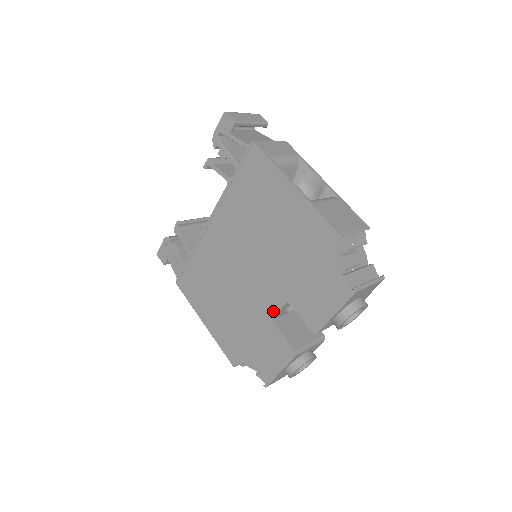
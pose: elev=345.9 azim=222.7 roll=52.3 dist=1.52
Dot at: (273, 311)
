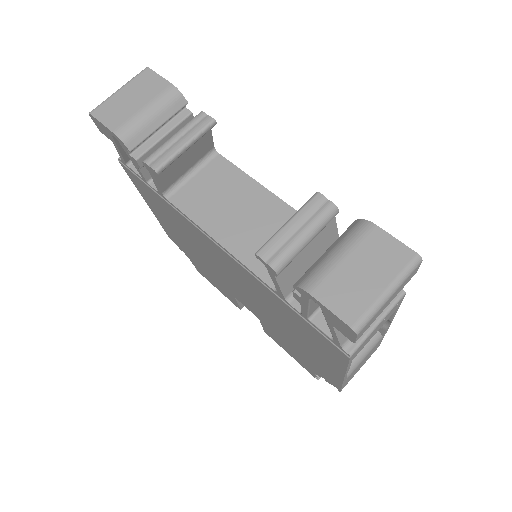
Dot at: occluded
